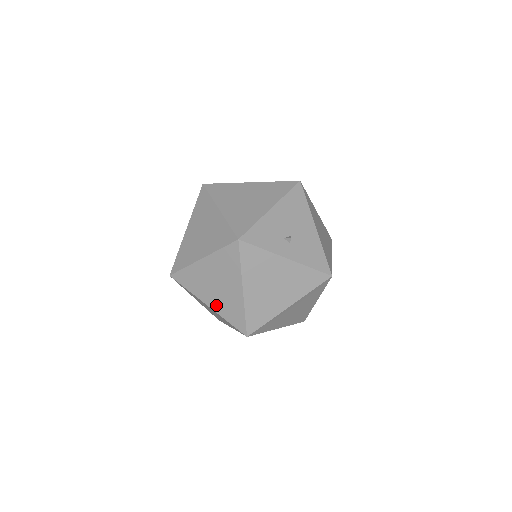
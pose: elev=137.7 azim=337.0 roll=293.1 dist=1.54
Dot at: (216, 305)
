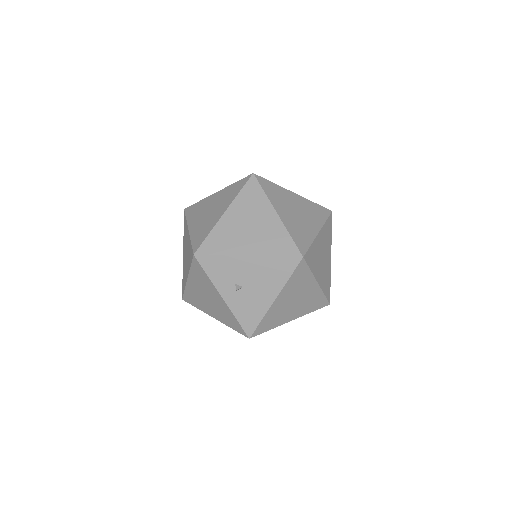
Dot at: occluded
